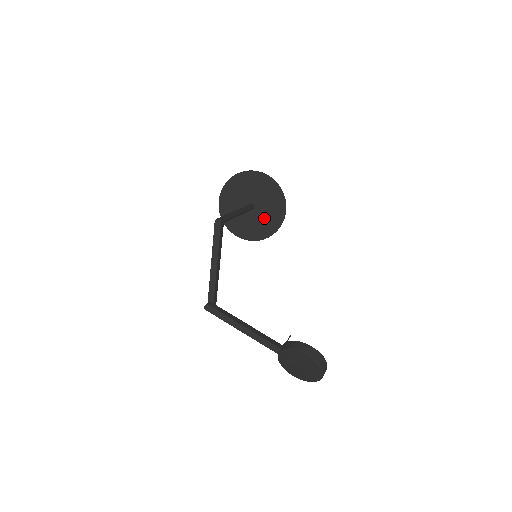
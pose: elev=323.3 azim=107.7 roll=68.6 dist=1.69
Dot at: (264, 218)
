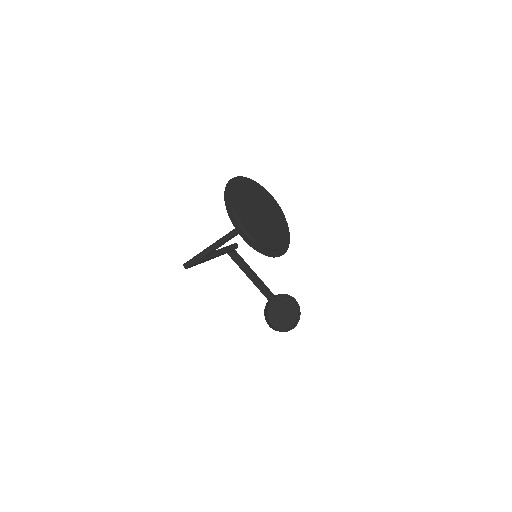
Dot at: occluded
